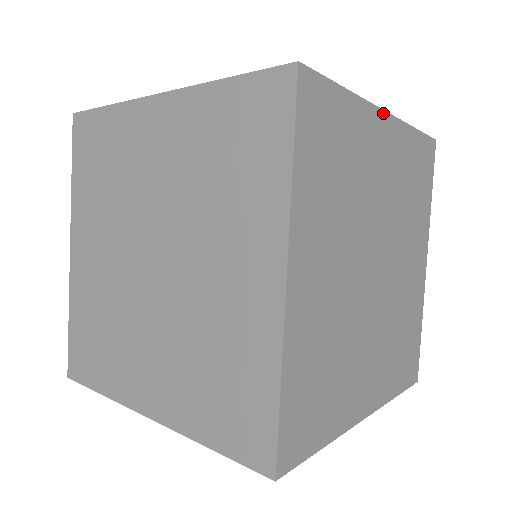
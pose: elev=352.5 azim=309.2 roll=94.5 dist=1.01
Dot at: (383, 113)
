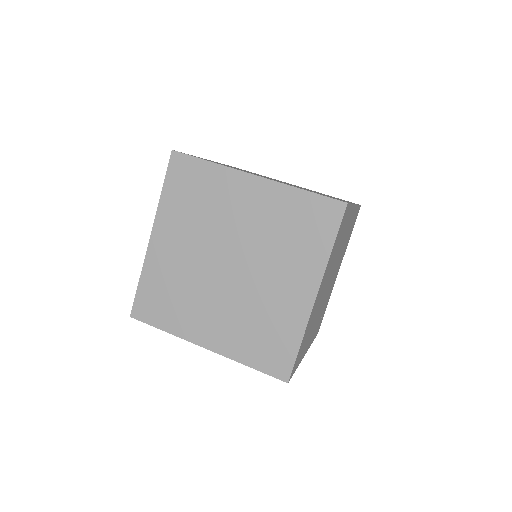
Dot at: (315, 300)
